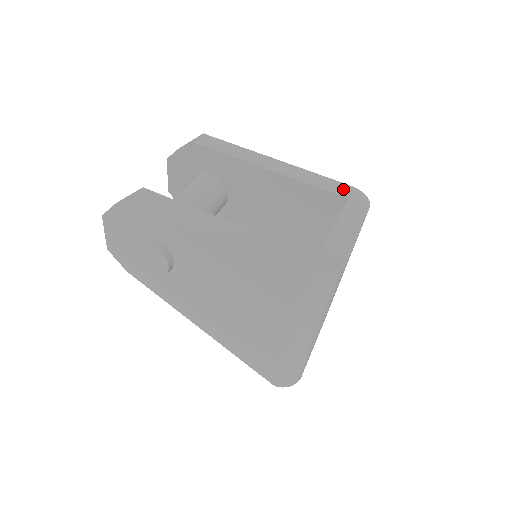
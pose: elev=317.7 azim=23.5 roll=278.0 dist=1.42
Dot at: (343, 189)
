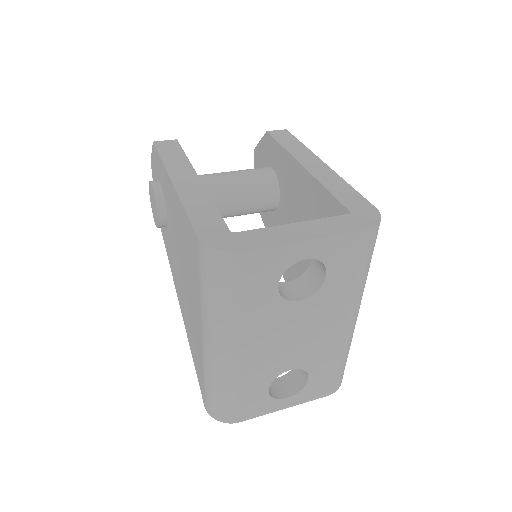
Dot at: (360, 206)
